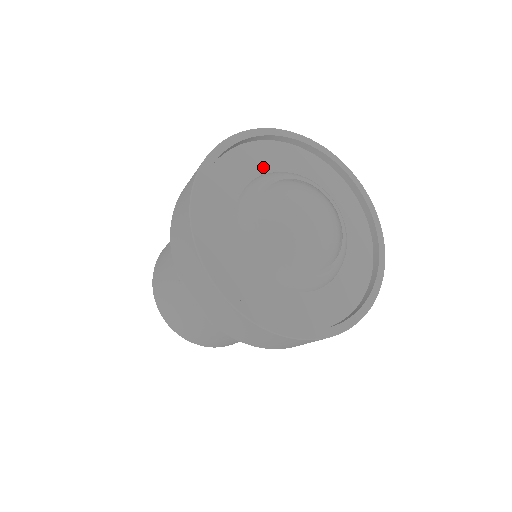
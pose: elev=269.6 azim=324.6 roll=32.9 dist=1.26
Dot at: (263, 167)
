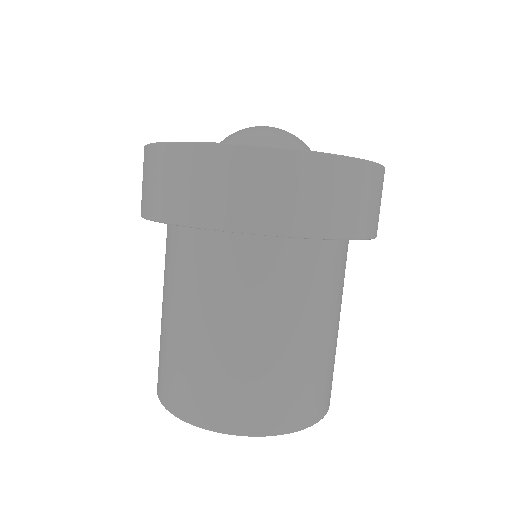
Dot at: occluded
